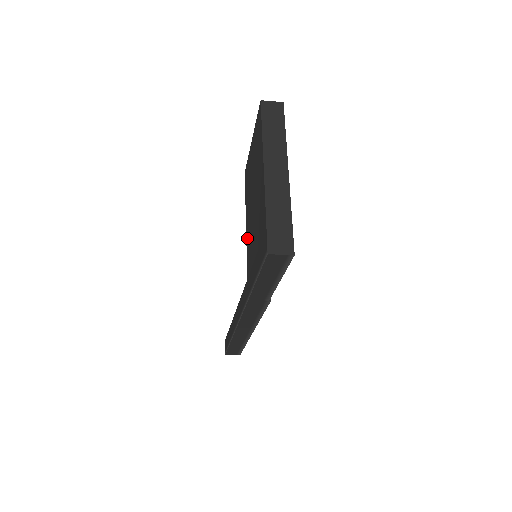
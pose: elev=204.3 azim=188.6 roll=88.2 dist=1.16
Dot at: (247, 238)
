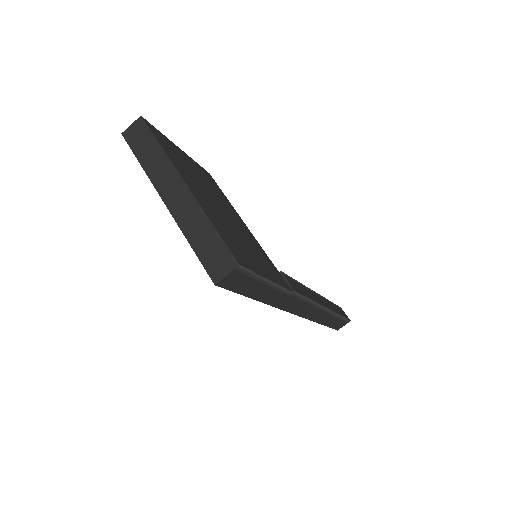
Dot at: occluded
